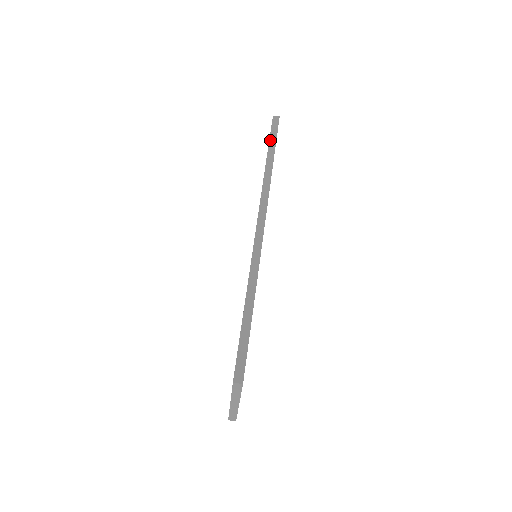
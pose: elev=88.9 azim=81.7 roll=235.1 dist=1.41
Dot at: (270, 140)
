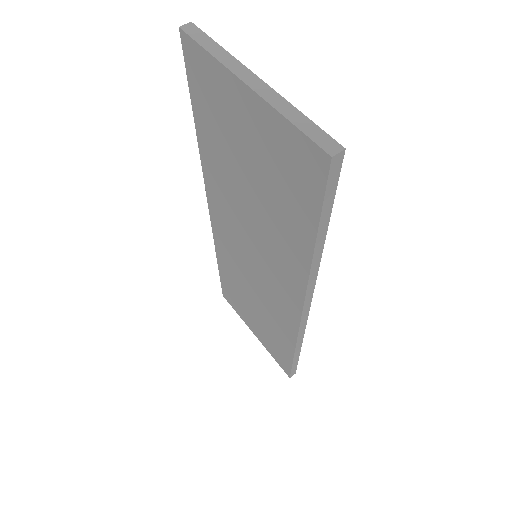
Dot at: (220, 277)
